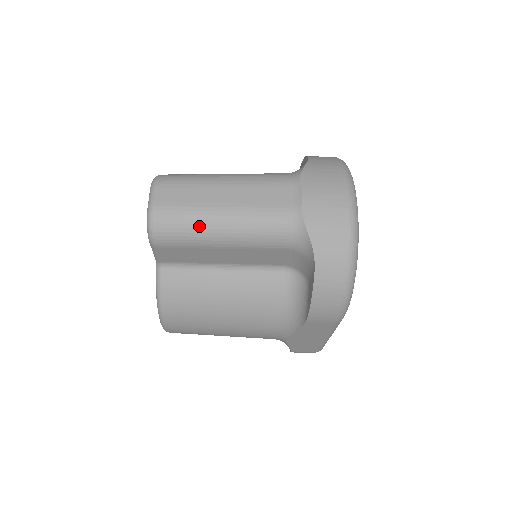
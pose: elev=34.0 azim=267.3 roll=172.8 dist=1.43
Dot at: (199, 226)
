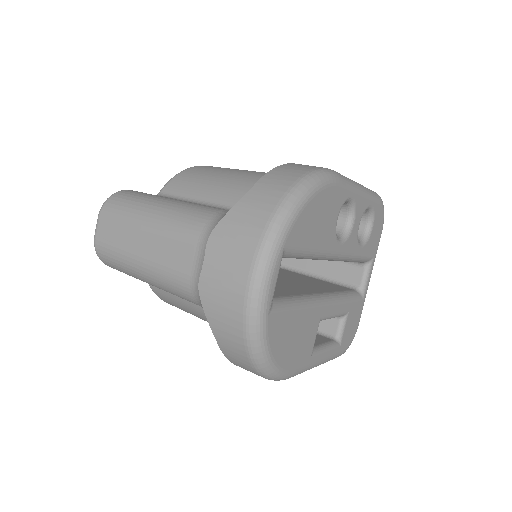
Dot at: (127, 269)
